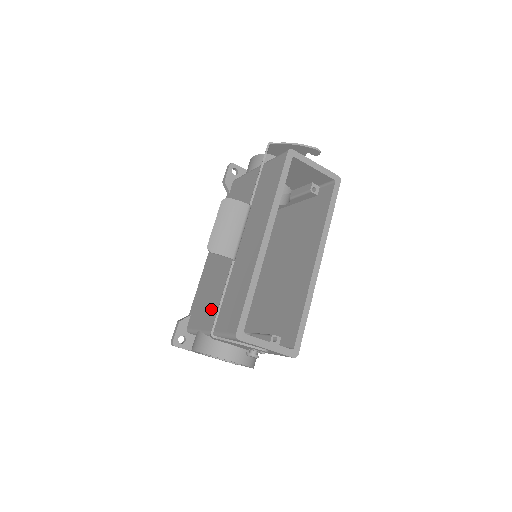
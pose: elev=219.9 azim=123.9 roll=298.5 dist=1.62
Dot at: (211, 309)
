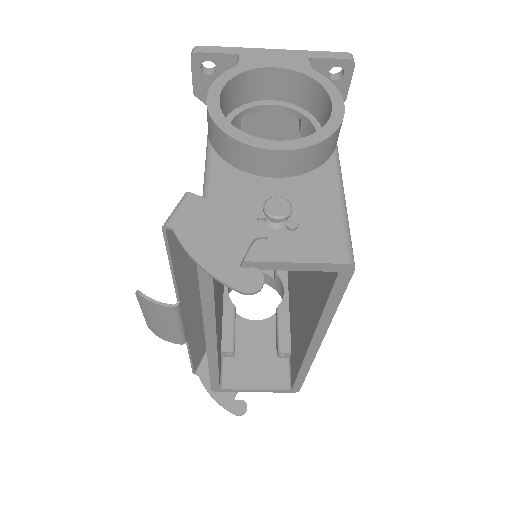
Dot at: occluded
